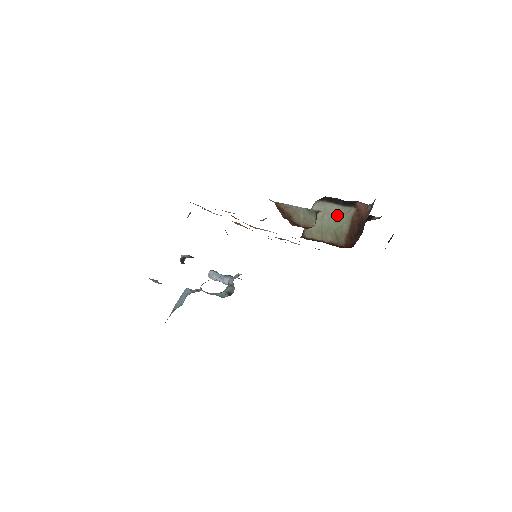
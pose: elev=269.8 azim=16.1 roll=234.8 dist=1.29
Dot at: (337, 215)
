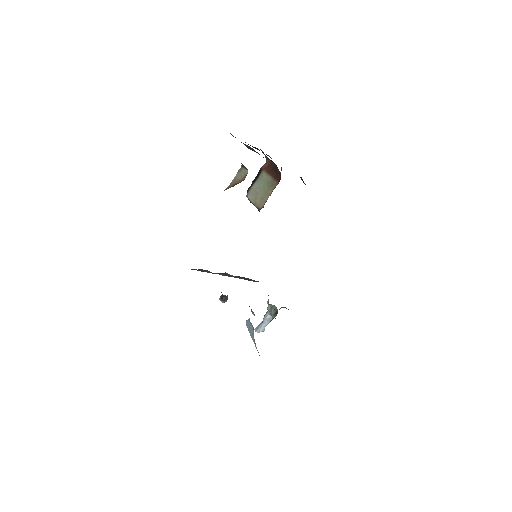
Dot at: (260, 183)
